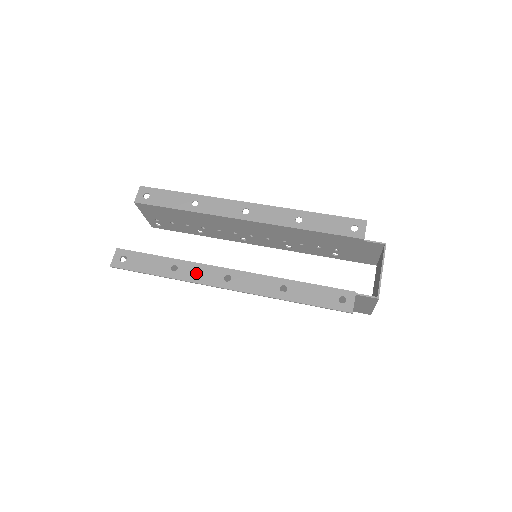
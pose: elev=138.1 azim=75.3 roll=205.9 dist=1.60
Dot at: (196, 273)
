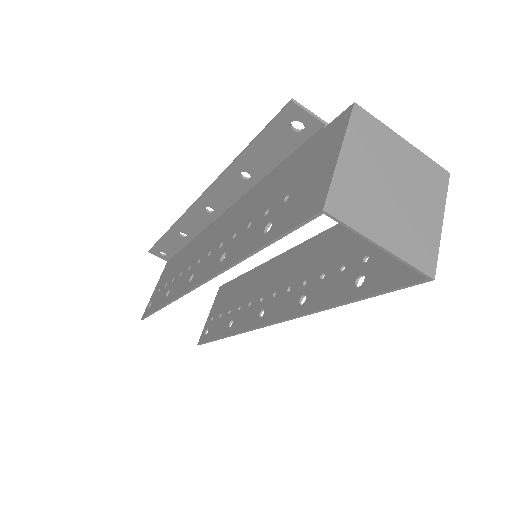
Dot at: (193, 223)
